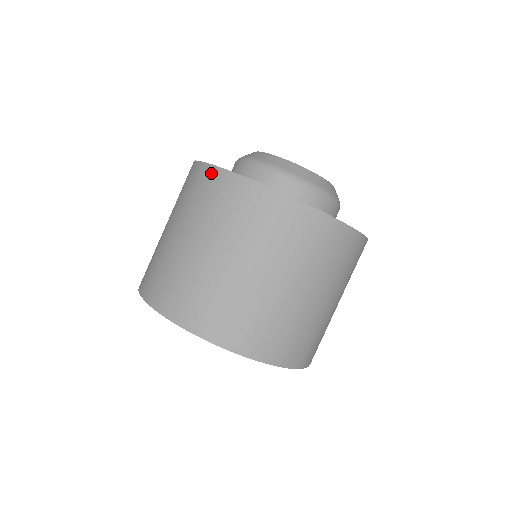
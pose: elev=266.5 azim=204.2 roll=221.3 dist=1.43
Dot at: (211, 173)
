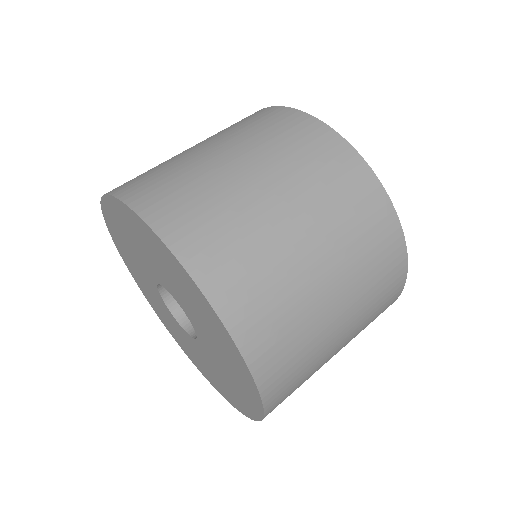
Dot at: (286, 112)
